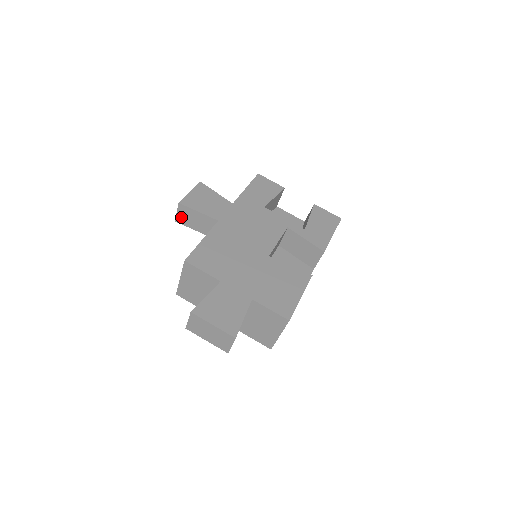
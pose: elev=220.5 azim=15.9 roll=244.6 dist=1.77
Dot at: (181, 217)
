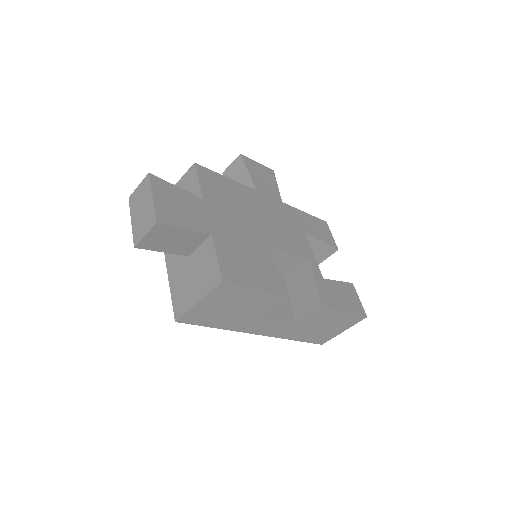
Dot at: (230, 171)
